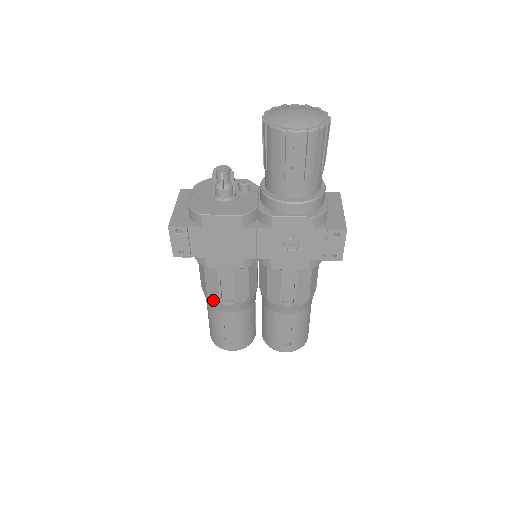
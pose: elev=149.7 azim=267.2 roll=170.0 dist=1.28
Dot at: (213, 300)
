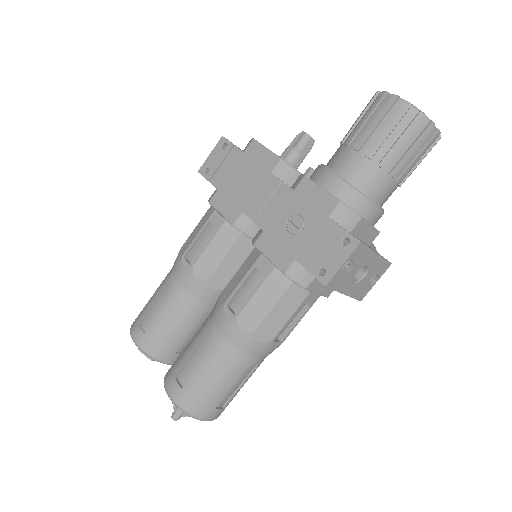
Dot at: (180, 254)
